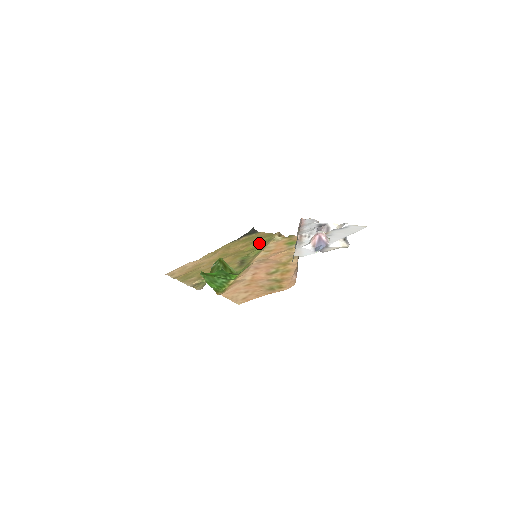
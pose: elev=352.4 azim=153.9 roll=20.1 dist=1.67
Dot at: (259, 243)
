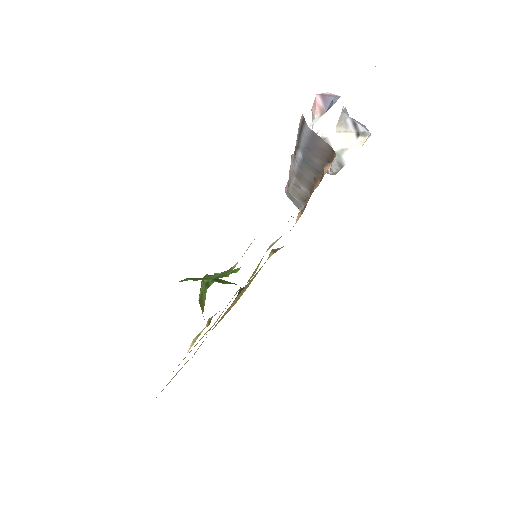
Dot at: (255, 276)
